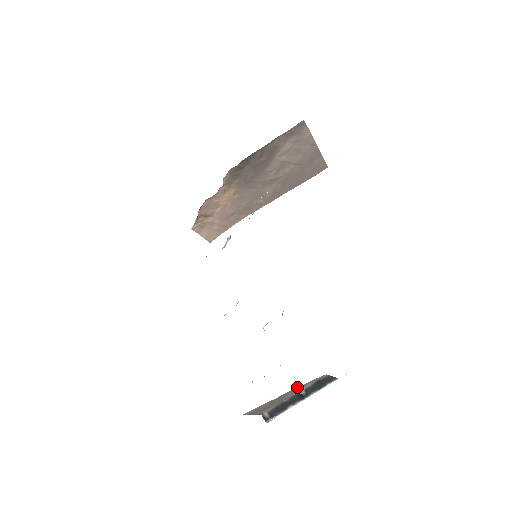
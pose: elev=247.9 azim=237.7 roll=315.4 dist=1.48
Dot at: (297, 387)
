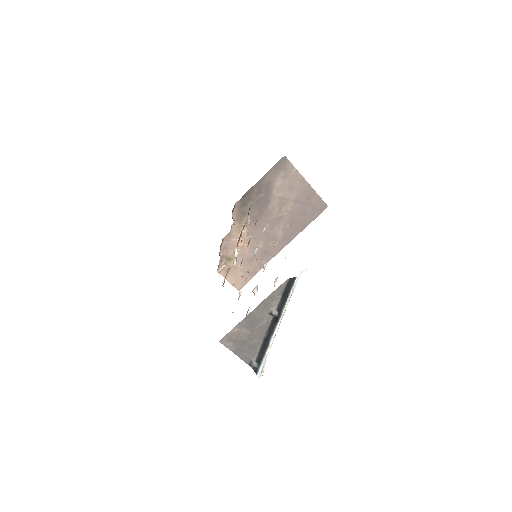
Dot at: (265, 300)
